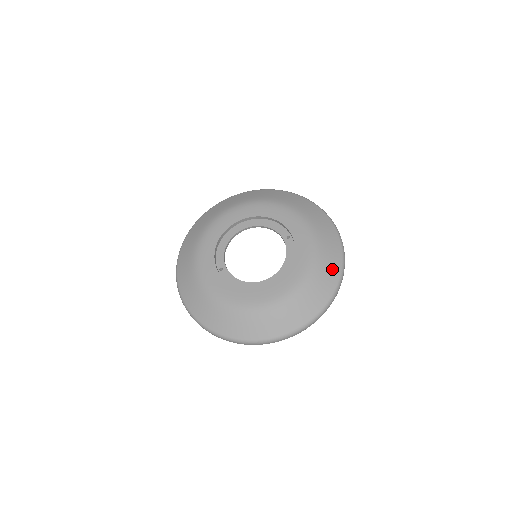
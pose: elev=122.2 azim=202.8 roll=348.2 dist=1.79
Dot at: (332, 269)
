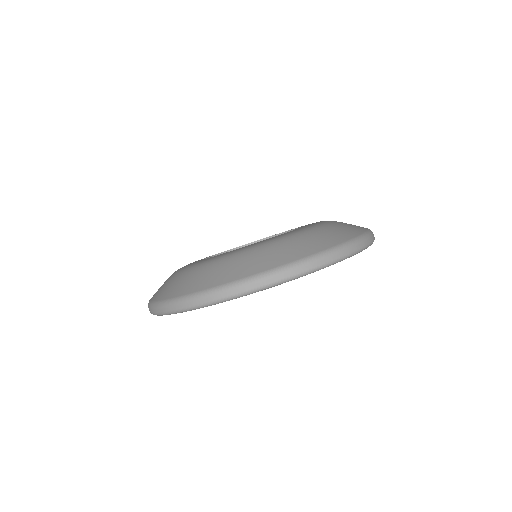
Dot at: (314, 244)
